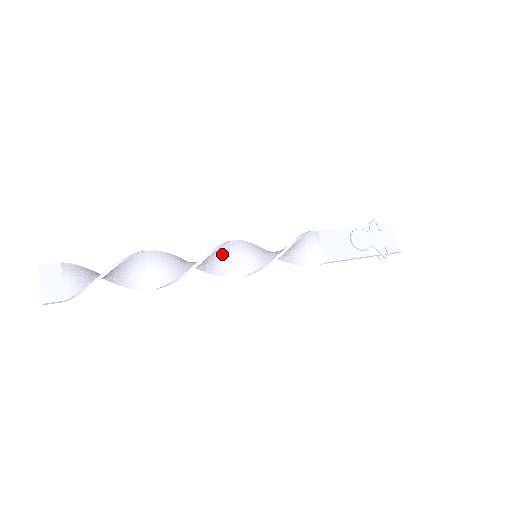
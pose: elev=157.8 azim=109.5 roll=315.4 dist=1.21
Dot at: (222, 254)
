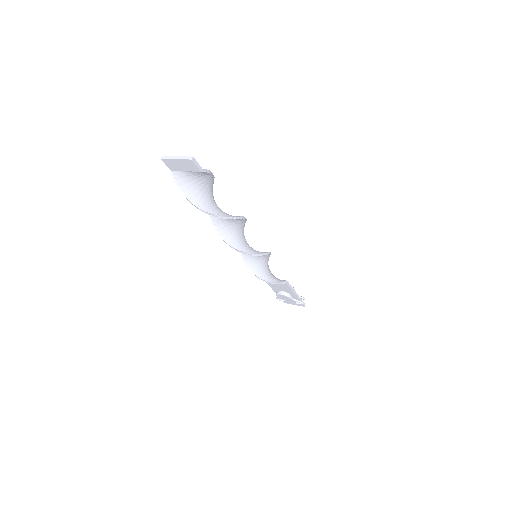
Dot at: occluded
